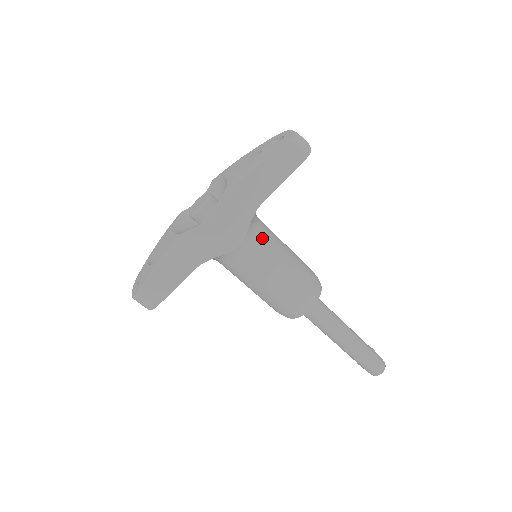
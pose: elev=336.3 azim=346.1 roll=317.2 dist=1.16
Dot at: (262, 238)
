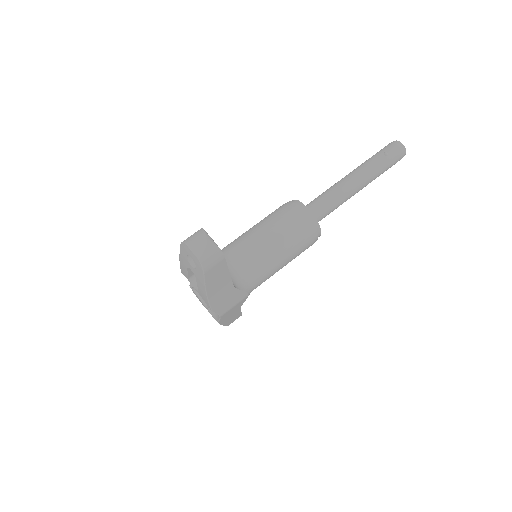
Dot at: (253, 274)
